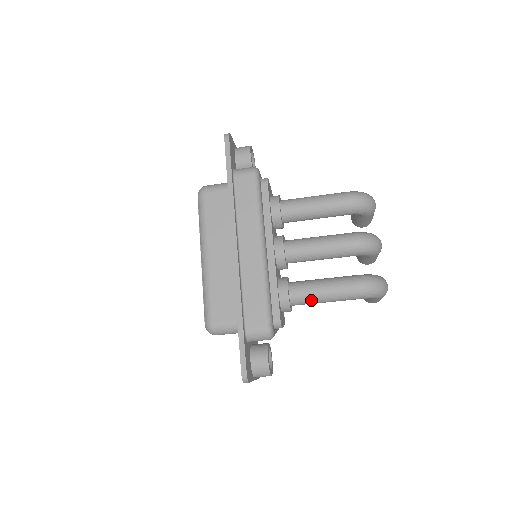
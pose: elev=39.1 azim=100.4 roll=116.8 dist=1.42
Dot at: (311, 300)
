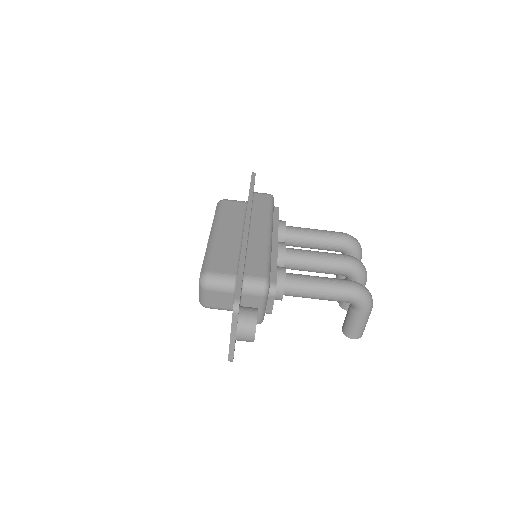
Dot at: (305, 287)
